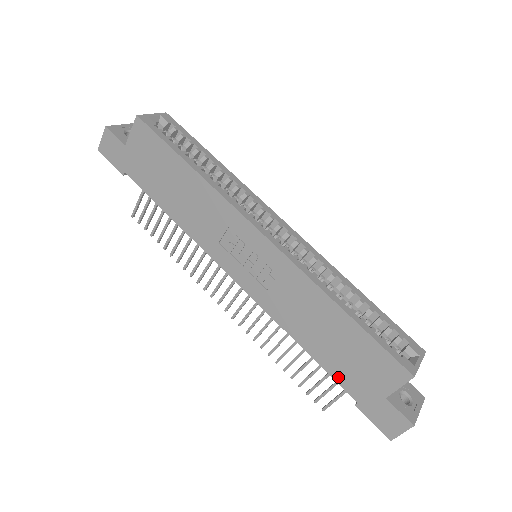
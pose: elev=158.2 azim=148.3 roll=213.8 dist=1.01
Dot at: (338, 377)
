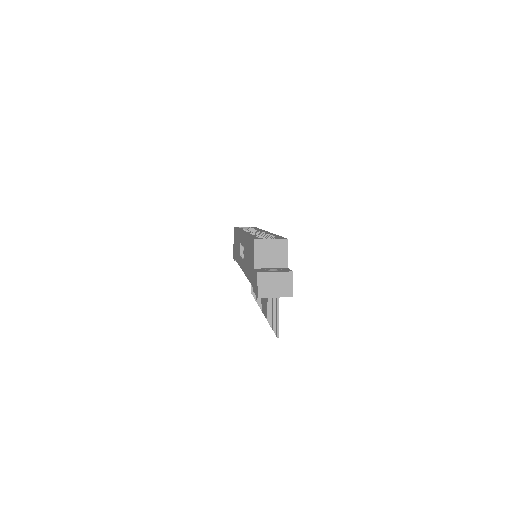
Dot at: (251, 280)
